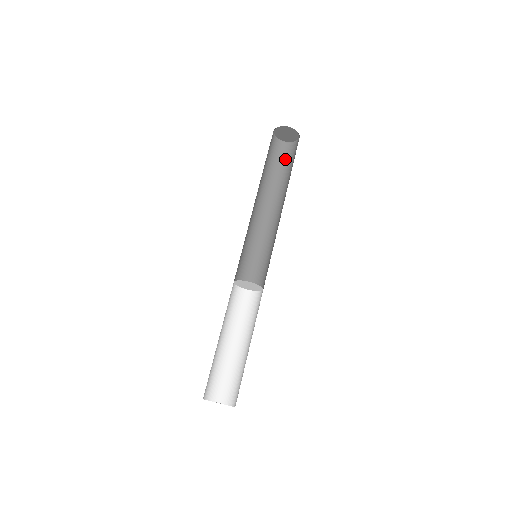
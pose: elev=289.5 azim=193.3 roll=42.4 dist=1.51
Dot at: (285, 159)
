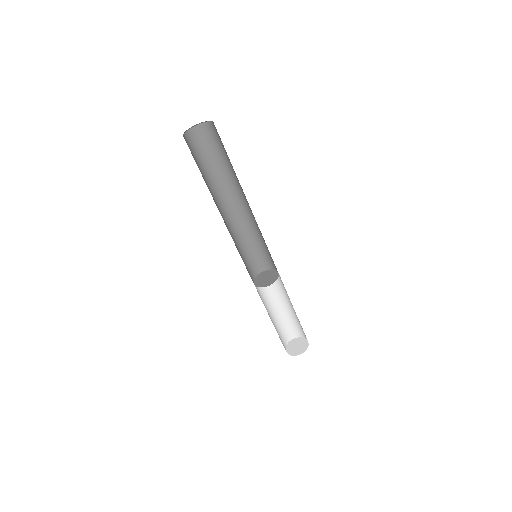
Dot at: (221, 143)
